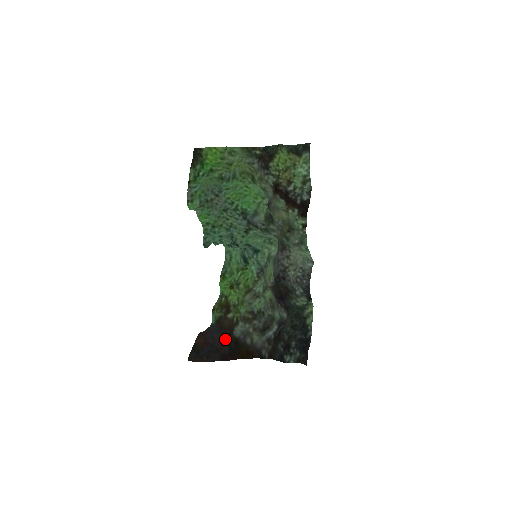
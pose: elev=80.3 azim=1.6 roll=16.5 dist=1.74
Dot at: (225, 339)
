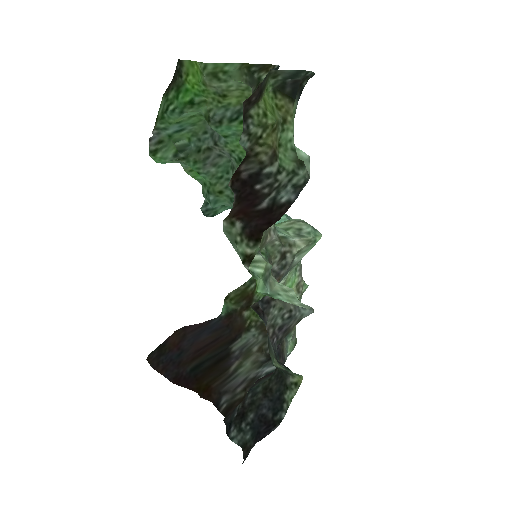
Dot at: (209, 349)
